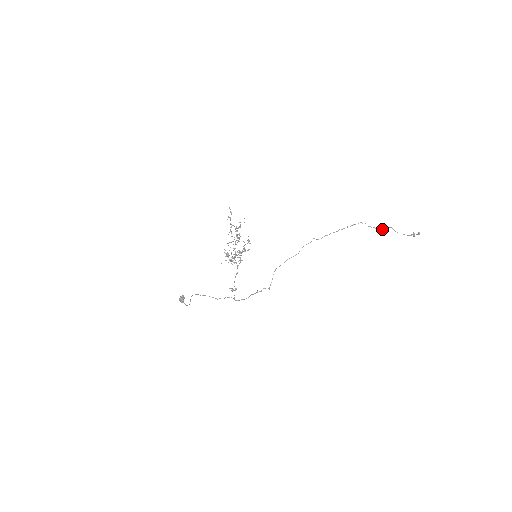
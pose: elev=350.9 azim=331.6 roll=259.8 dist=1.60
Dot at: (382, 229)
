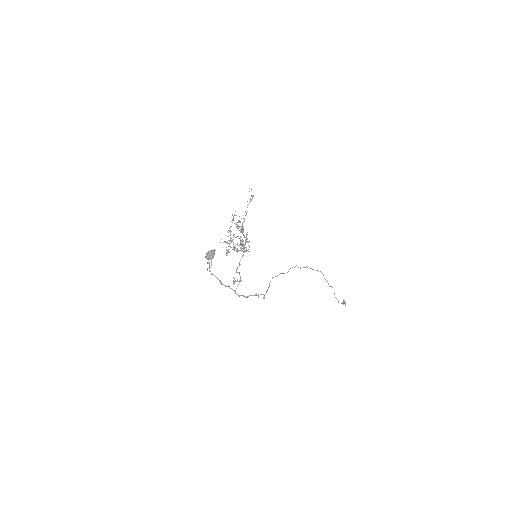
Dot at: (330, 286)
